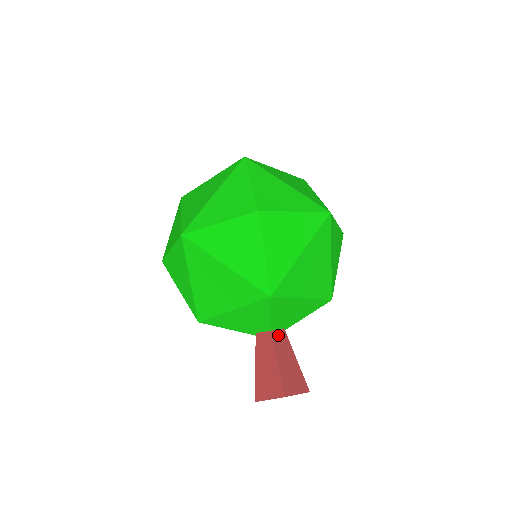
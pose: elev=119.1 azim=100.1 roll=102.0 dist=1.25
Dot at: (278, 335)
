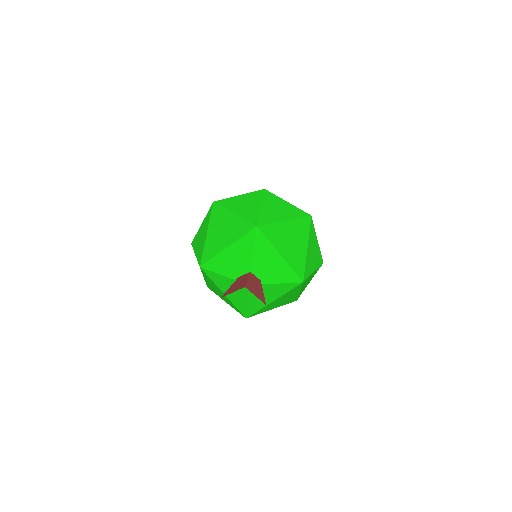
Dot at: (255, 277)
